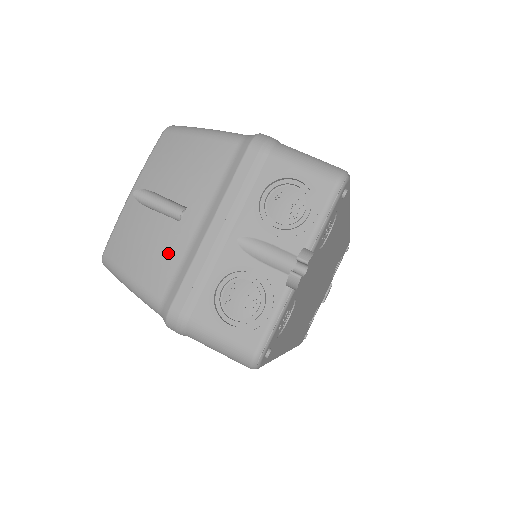
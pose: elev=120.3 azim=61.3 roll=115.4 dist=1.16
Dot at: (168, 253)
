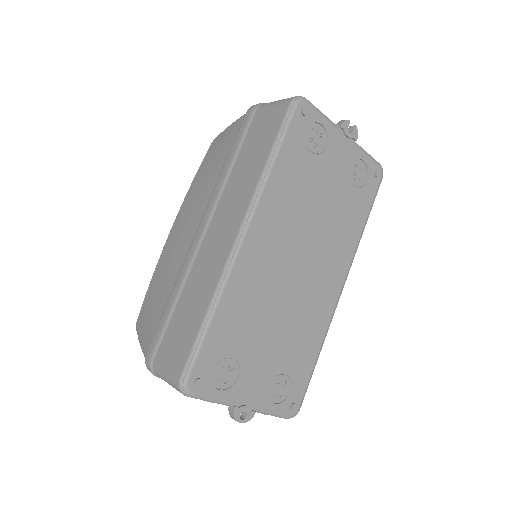
Dot at: occluded
